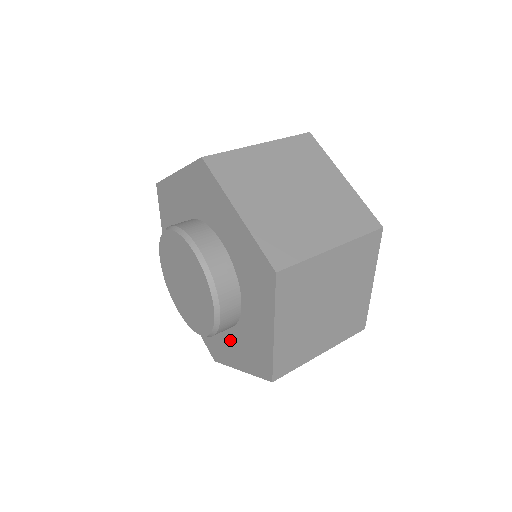
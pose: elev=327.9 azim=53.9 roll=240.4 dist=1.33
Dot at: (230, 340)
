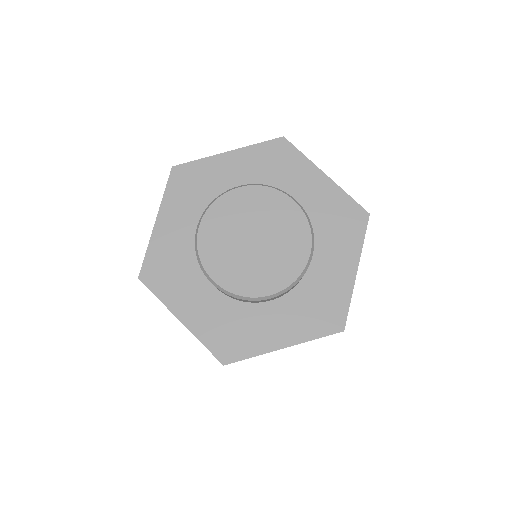
Dot at: (274, 314)
